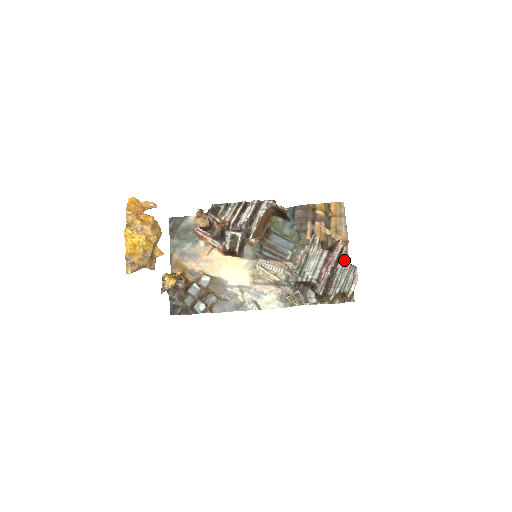
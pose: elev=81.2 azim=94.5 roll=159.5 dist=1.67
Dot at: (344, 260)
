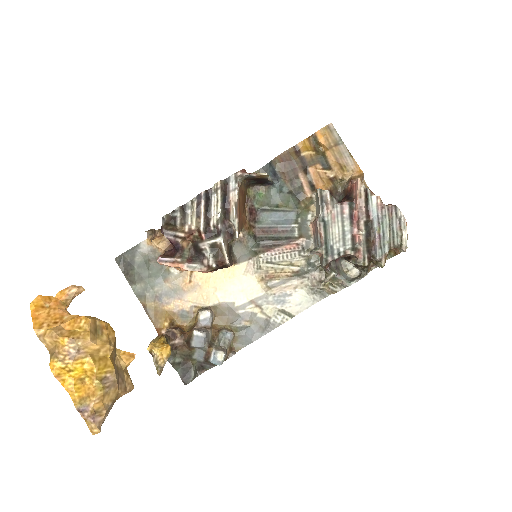
Dot at: (375, 204)
